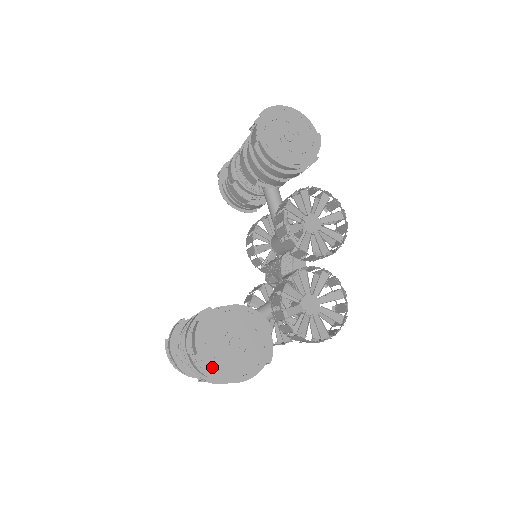
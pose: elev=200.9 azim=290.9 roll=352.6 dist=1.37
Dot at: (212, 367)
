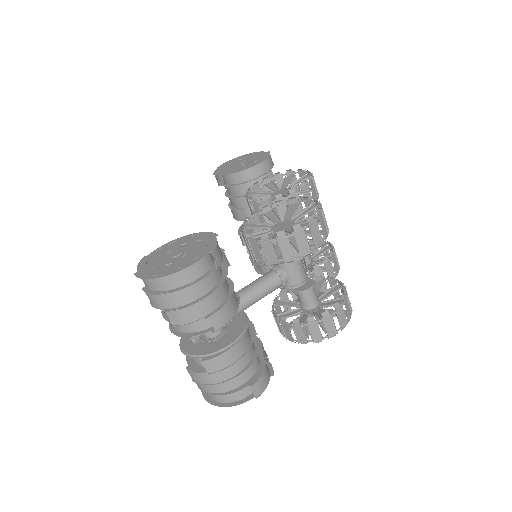
Dot at: (149, 274)
